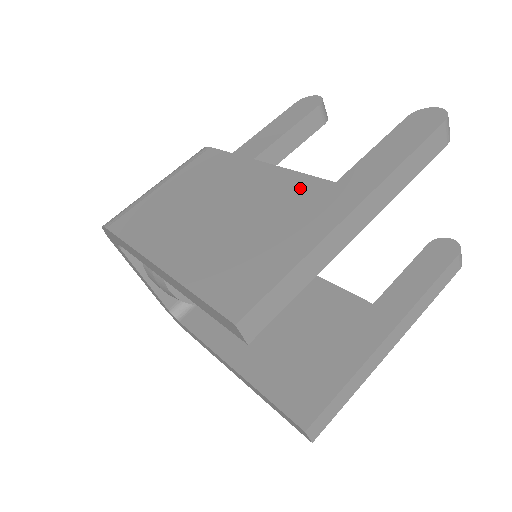
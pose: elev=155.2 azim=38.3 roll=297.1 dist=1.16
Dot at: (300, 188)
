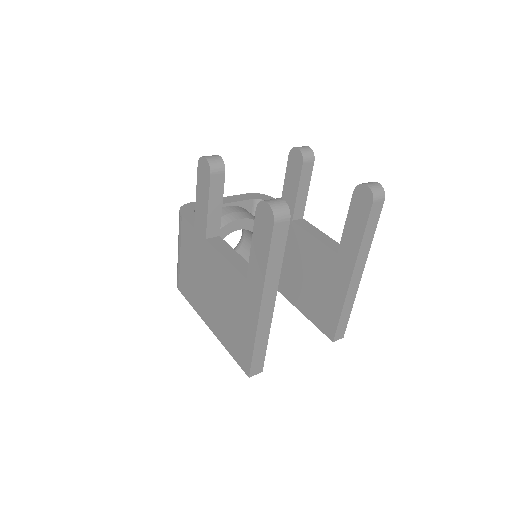
Dot at: (235, 280)
